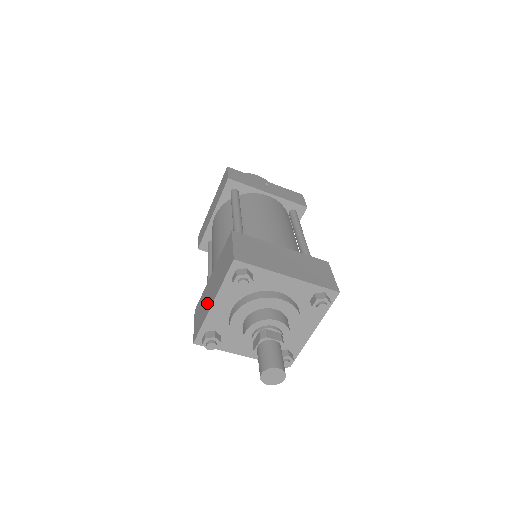
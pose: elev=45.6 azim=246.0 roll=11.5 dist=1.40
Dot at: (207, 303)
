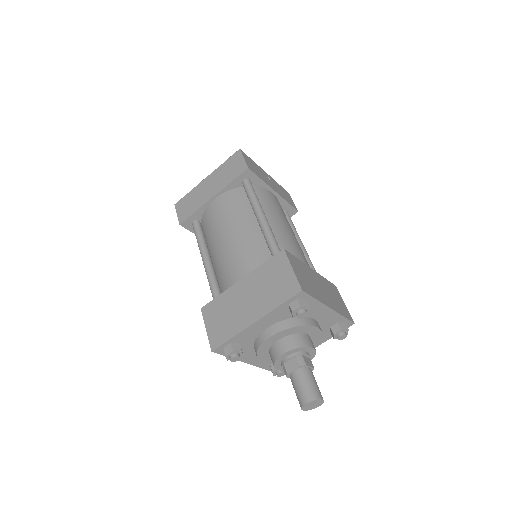
Dot at: (240, 315)
